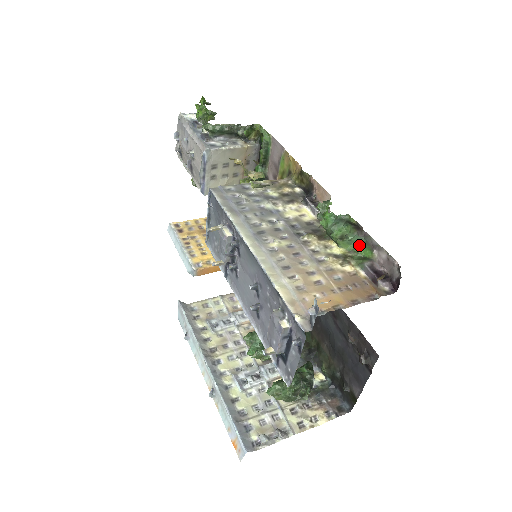
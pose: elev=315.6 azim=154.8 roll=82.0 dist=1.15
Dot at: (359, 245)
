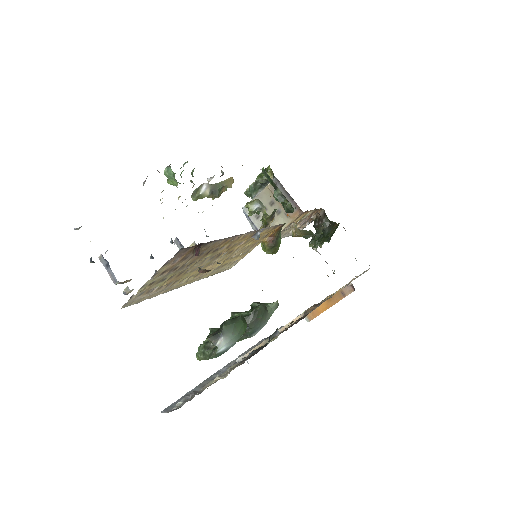
Dot at: (173, 173)
